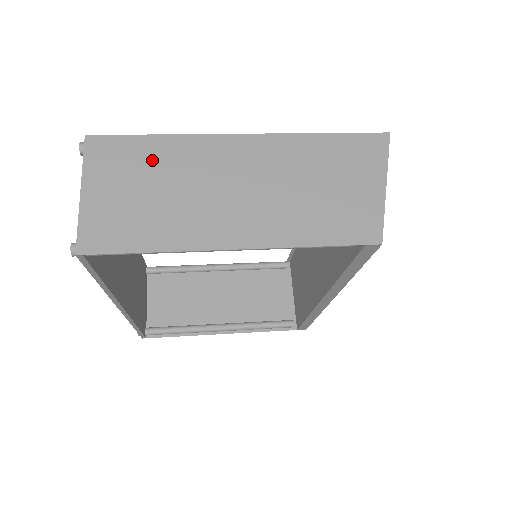
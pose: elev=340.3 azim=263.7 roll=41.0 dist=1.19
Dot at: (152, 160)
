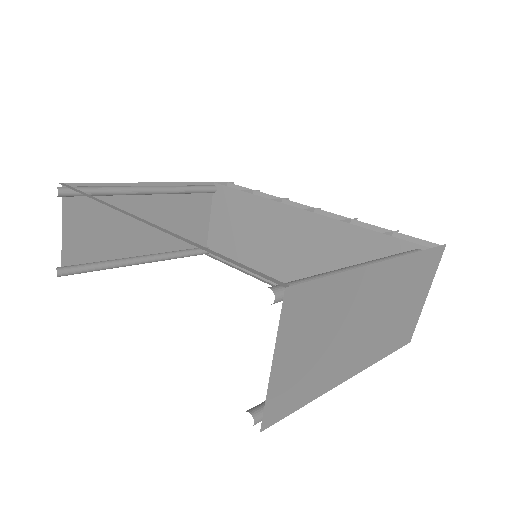
Dot at: (328, 307)
